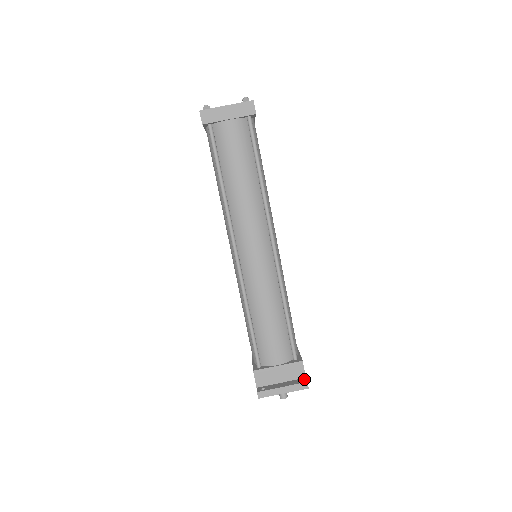
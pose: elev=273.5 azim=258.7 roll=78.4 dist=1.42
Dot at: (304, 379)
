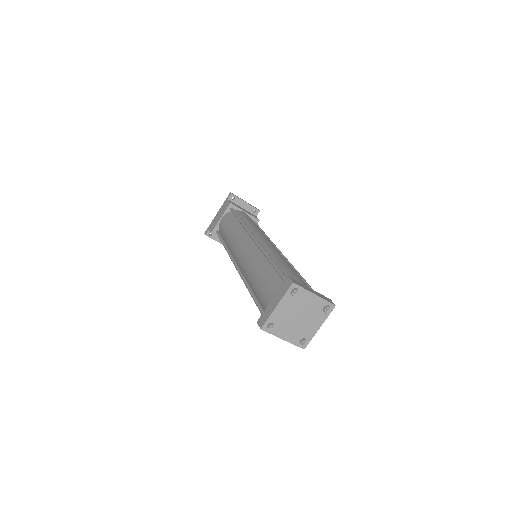
Dot at: occluded
